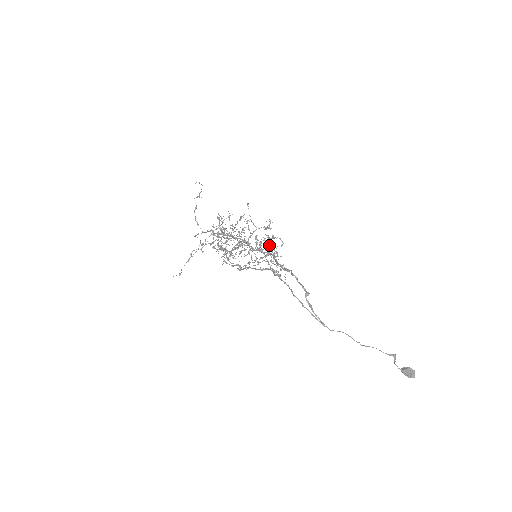
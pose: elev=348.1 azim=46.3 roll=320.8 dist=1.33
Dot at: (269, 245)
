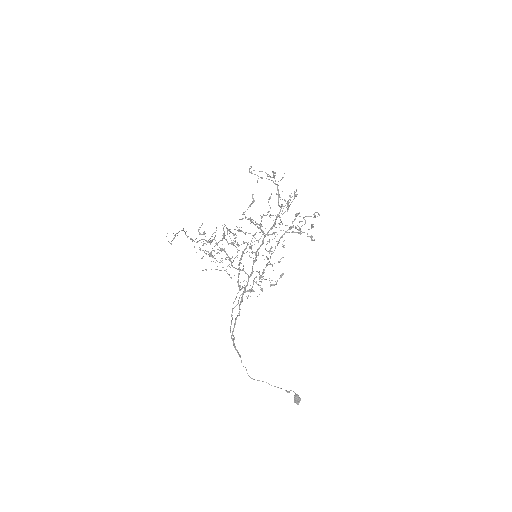
Dot at: occluded
